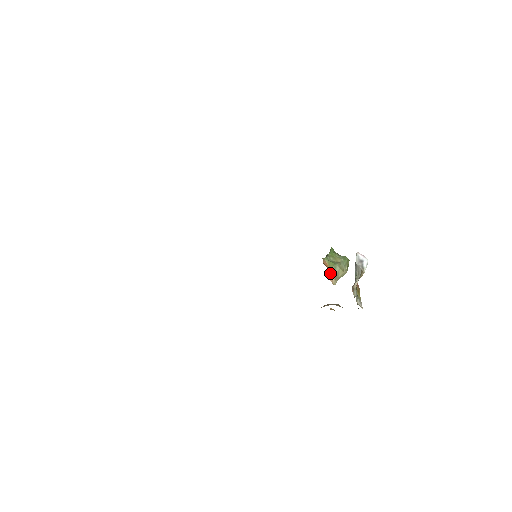
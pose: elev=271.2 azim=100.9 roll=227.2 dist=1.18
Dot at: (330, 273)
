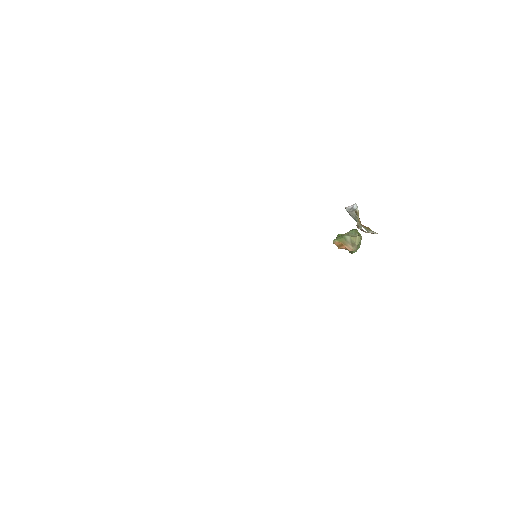
Dot at: (345, 246)
